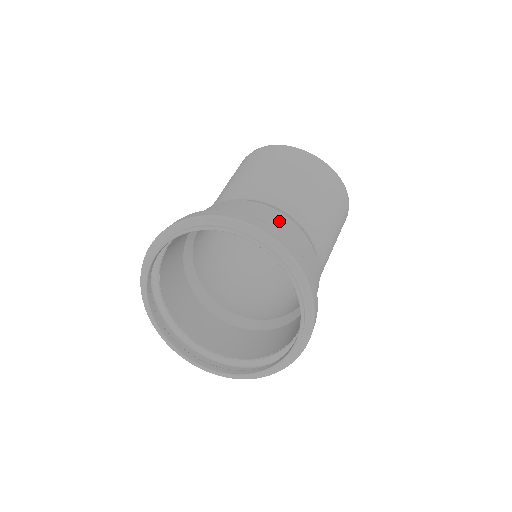
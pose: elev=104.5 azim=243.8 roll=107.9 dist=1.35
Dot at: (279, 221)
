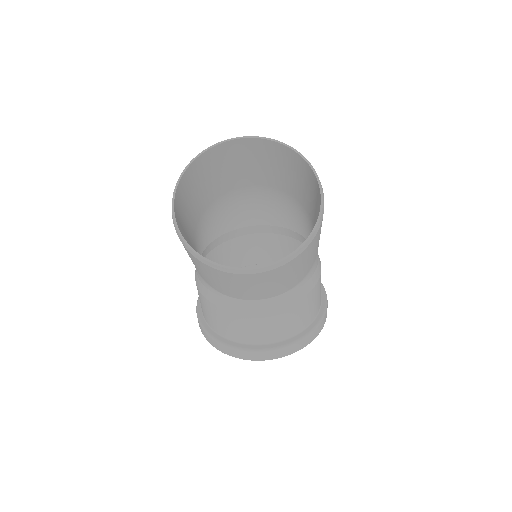
Dot at: (272, 324)
